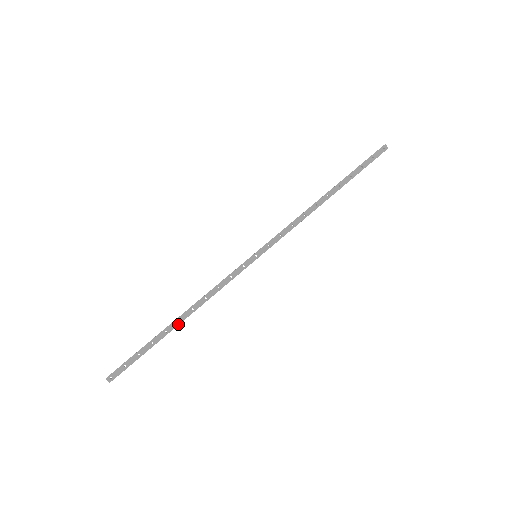
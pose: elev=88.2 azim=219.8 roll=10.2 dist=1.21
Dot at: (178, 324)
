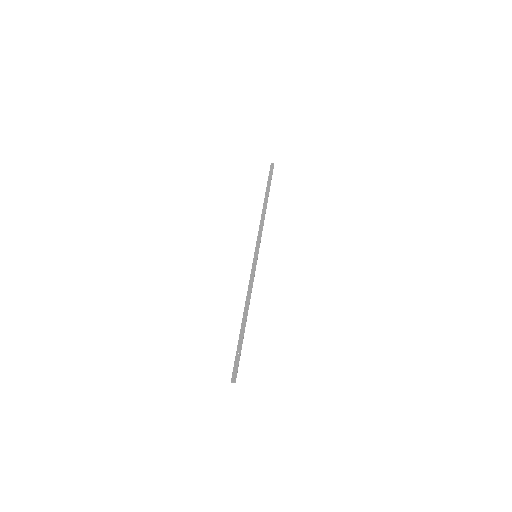
Dot at: (246, 320)
